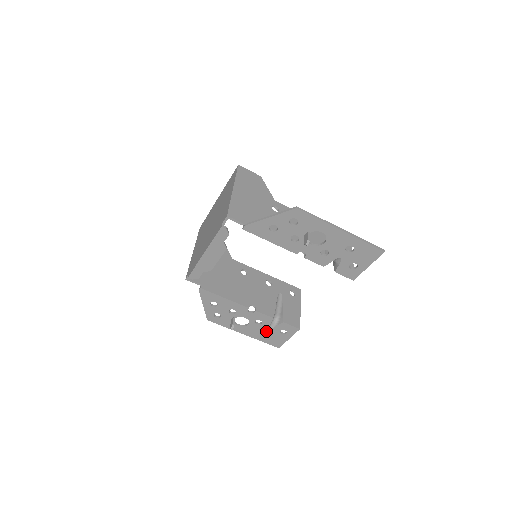
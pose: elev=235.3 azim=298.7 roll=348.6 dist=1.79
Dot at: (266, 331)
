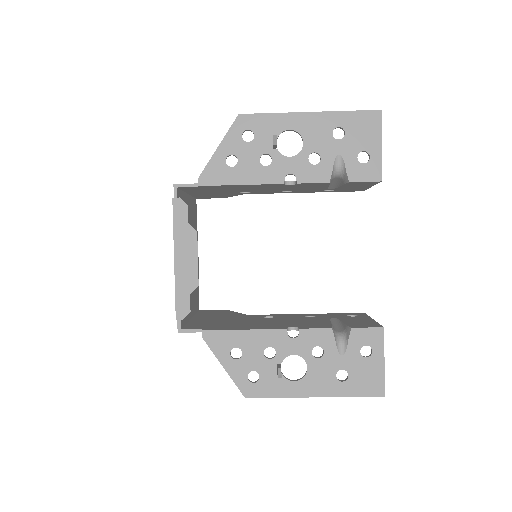
Dot at: (341, 366)
